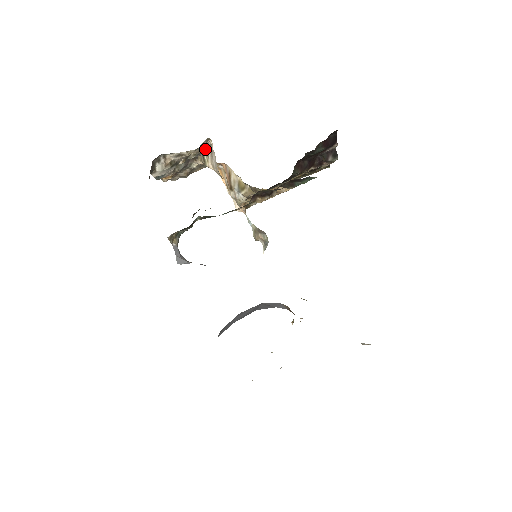
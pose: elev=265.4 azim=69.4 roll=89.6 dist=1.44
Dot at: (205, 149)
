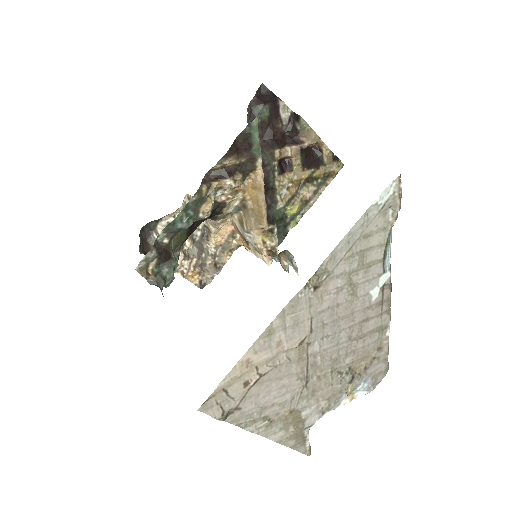
Dot at: occluded
